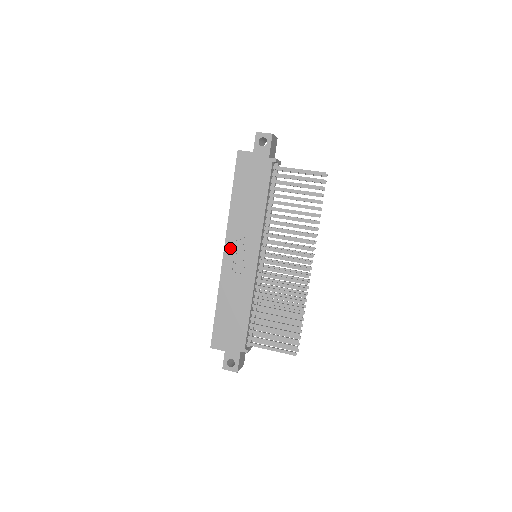
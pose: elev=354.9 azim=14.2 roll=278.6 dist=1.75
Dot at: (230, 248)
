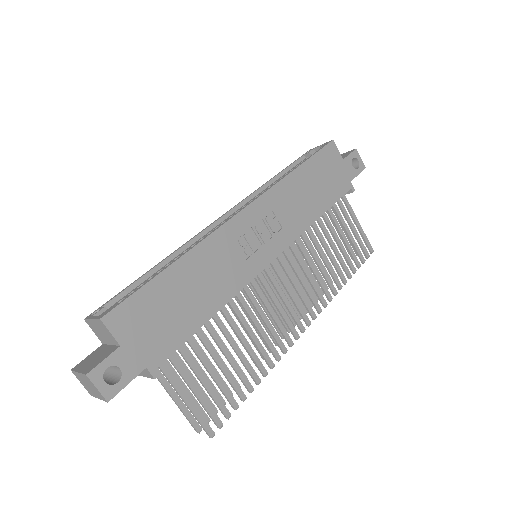
Dot at: (253, 214)
